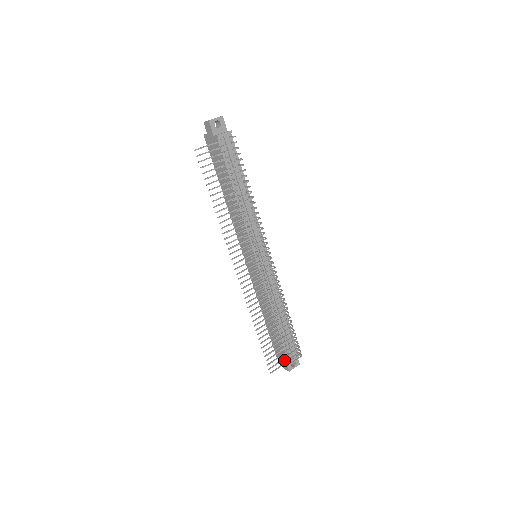
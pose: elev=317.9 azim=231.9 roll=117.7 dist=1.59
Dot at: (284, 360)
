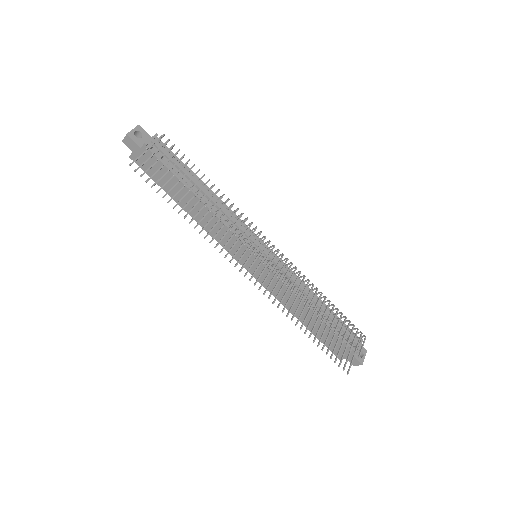
Dot at: (350, 355)
